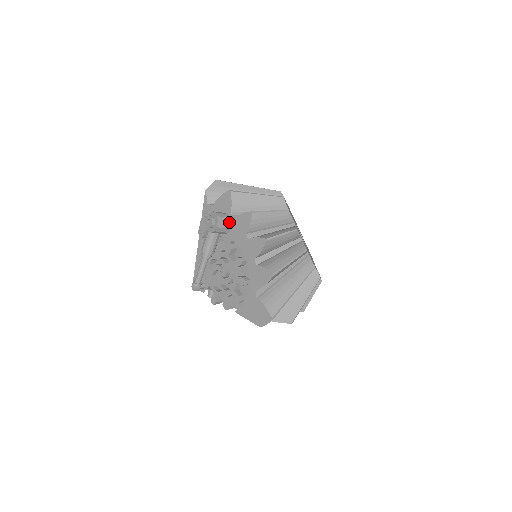
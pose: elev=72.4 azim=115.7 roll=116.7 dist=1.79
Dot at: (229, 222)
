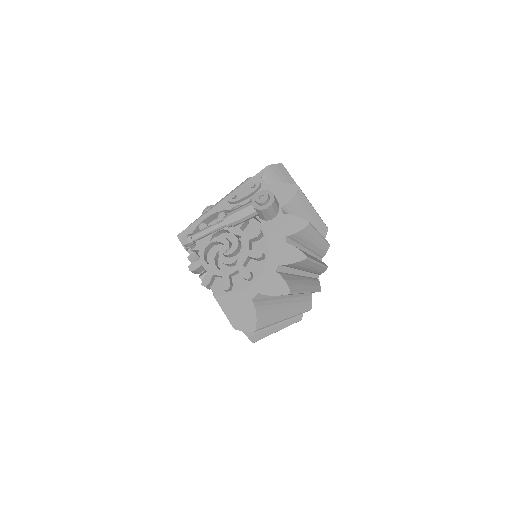
Dot at: (276, 212)
